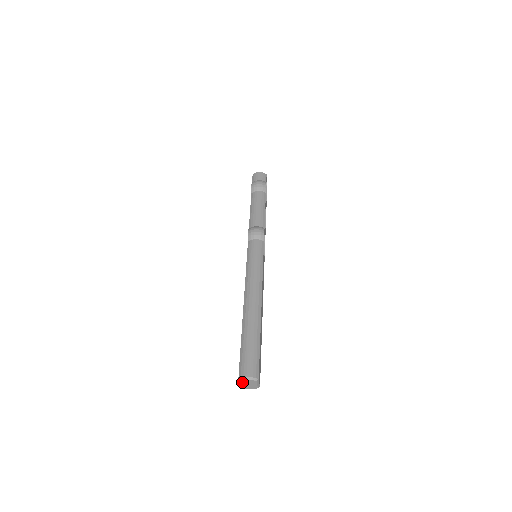
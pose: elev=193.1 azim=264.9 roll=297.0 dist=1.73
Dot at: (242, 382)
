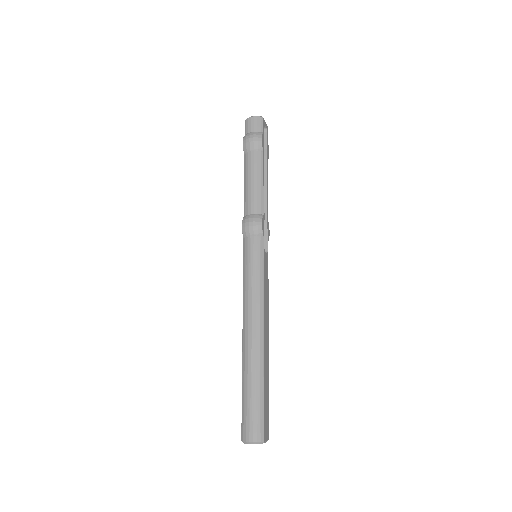
Dot at: (246, 443)
